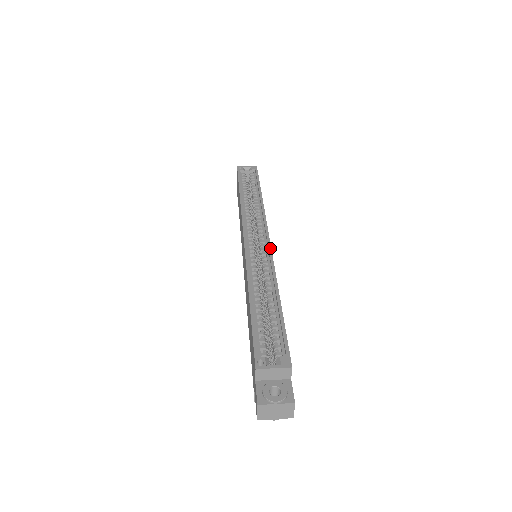
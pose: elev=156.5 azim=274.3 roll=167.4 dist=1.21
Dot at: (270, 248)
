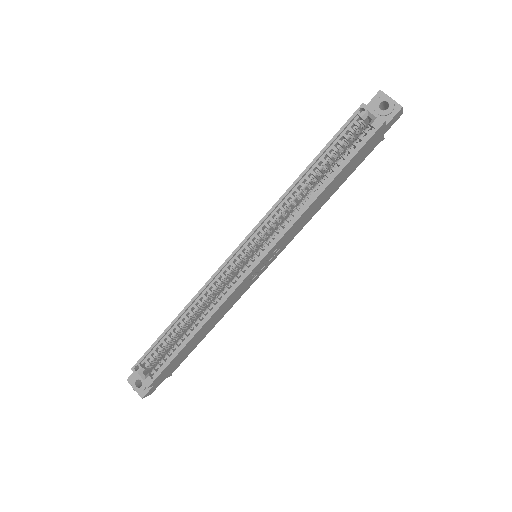
Dot at: (242, 280)
